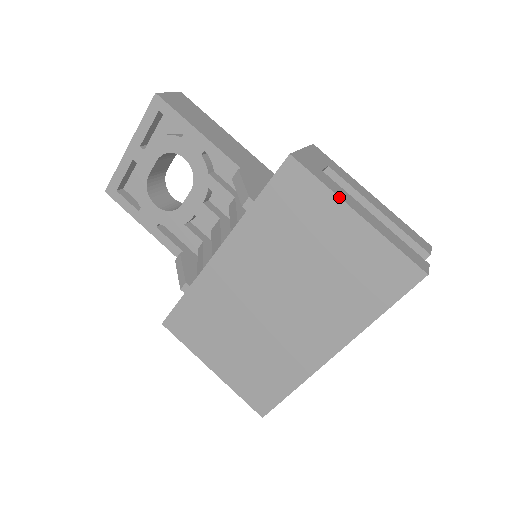
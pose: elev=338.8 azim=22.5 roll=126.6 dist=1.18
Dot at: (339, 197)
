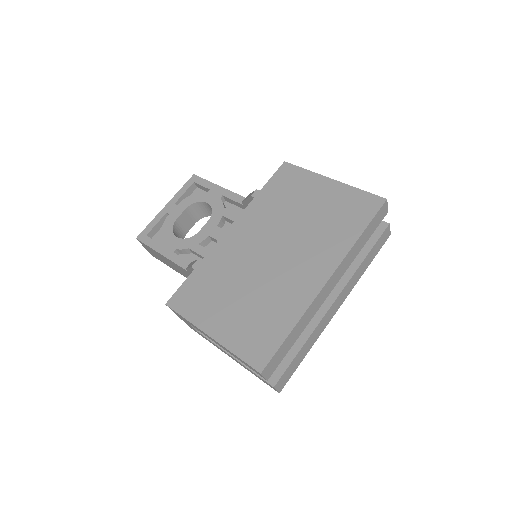
Dot at: (318, 174)
